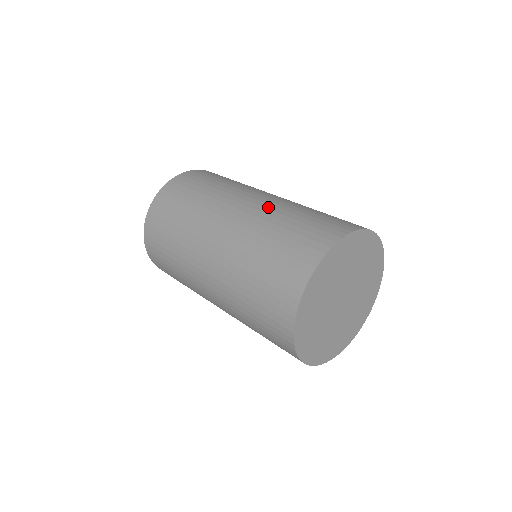
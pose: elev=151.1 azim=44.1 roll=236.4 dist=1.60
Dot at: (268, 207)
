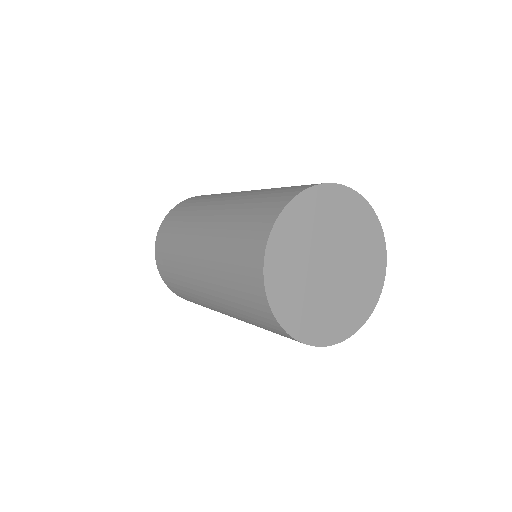
Dot at: occluded
